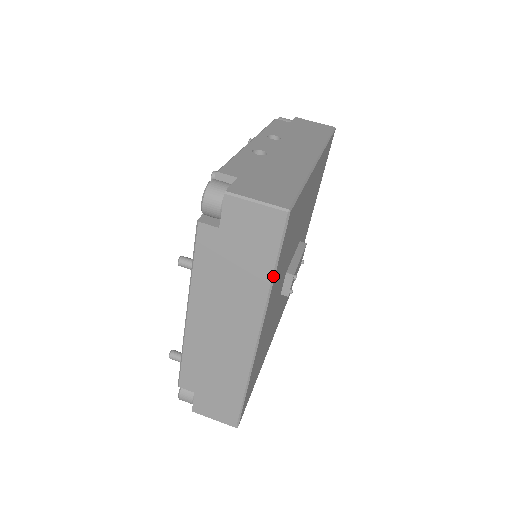
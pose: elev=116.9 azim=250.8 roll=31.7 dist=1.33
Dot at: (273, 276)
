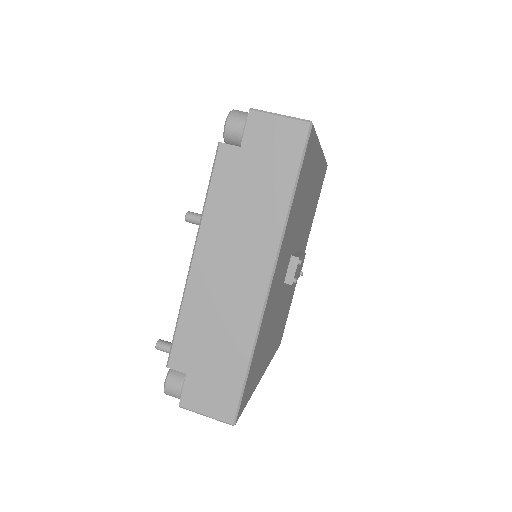
Dot at: (292, 197)
